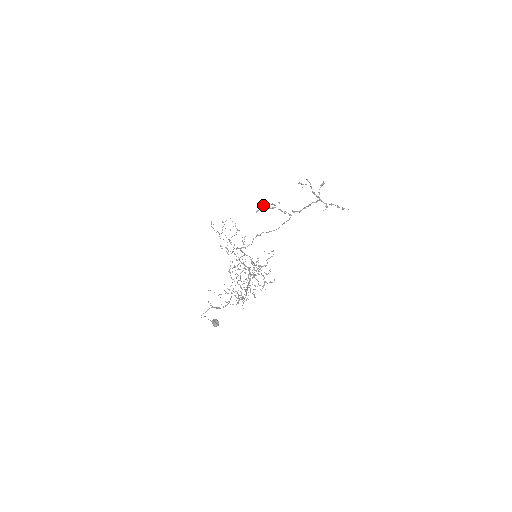
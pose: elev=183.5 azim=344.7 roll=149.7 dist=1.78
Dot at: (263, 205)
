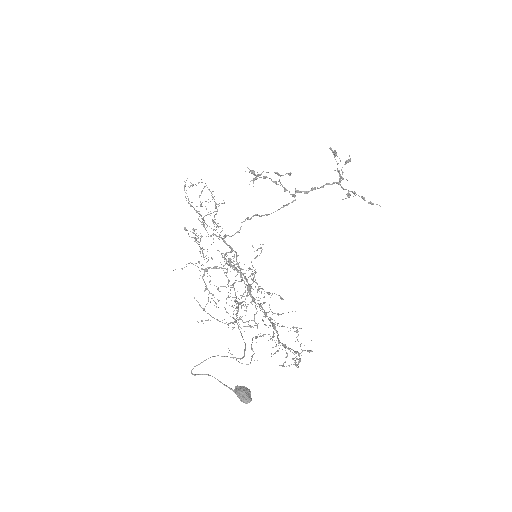
Dot at: (263, 171)
